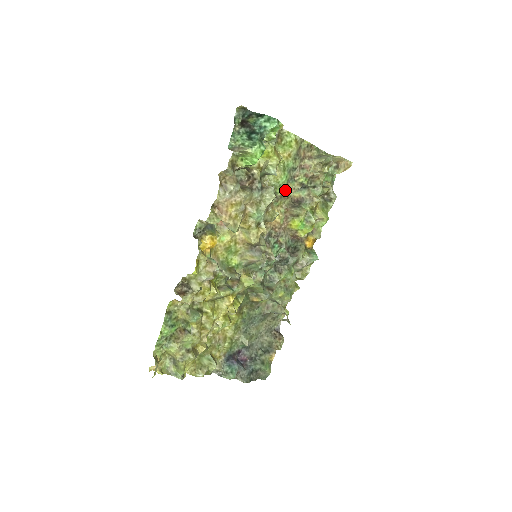
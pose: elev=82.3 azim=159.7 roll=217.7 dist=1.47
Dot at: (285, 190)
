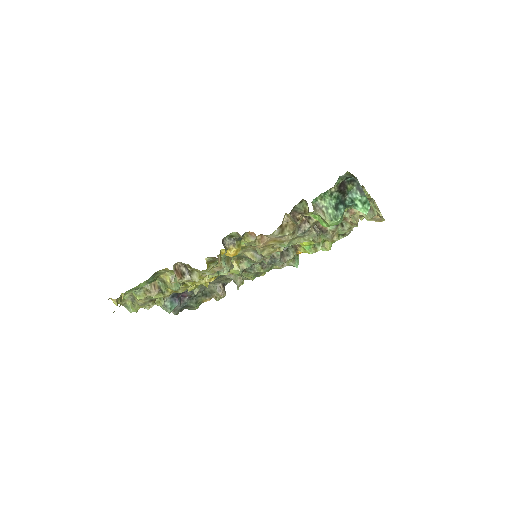
Dot at: occluded
